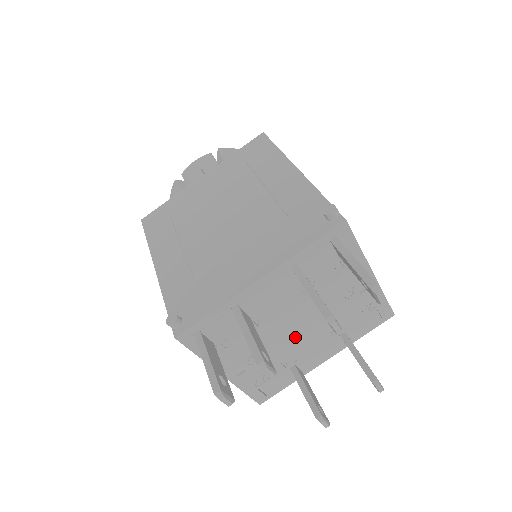
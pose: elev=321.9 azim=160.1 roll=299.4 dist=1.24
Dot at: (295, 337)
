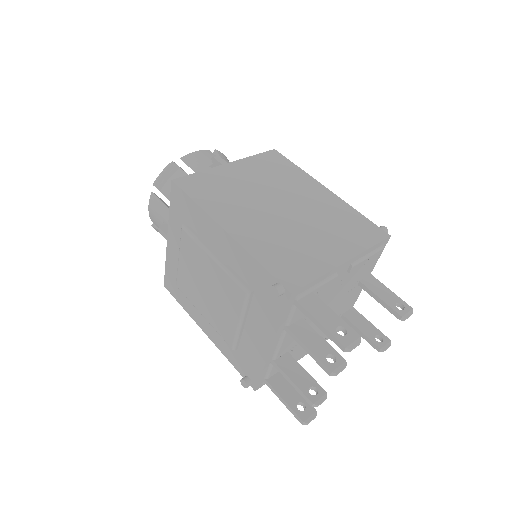
Dot at: occluded
